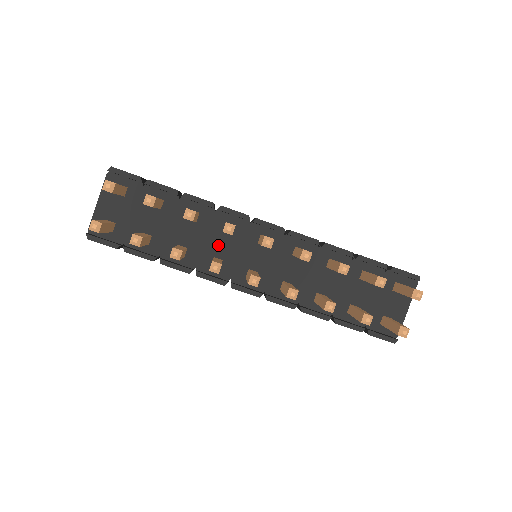
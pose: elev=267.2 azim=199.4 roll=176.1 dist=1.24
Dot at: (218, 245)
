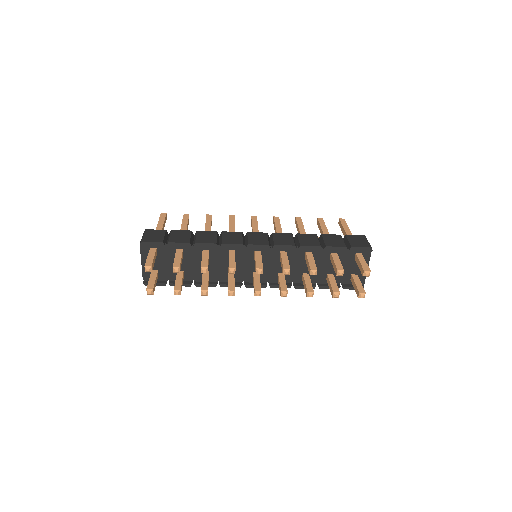
Dot at: (228, 264)
